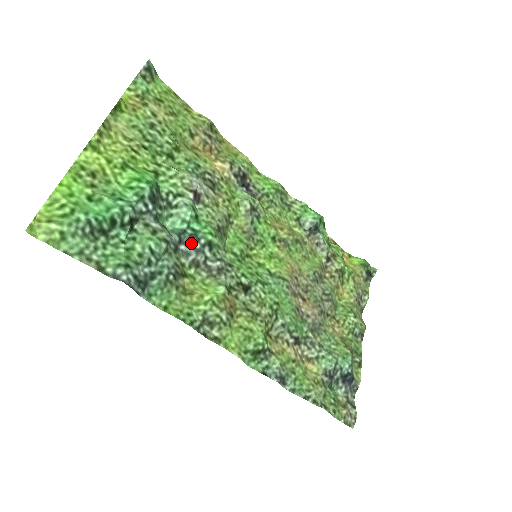
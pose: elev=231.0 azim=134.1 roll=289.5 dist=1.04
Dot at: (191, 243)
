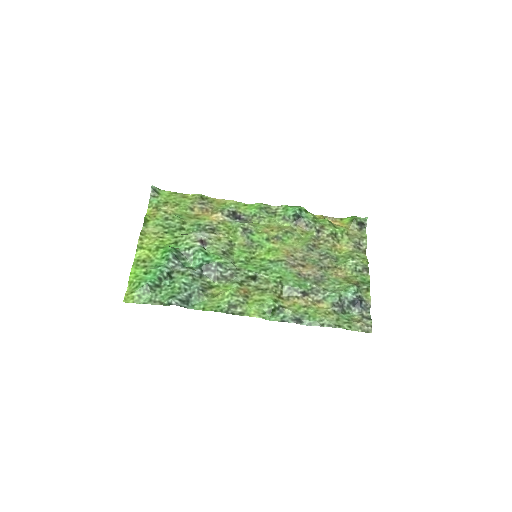
Dot at: (208, 269)
